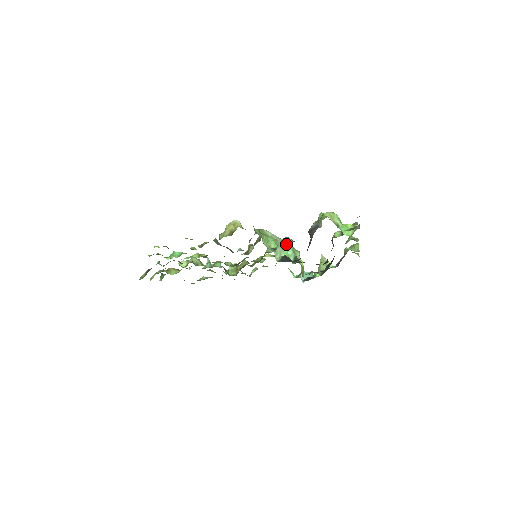
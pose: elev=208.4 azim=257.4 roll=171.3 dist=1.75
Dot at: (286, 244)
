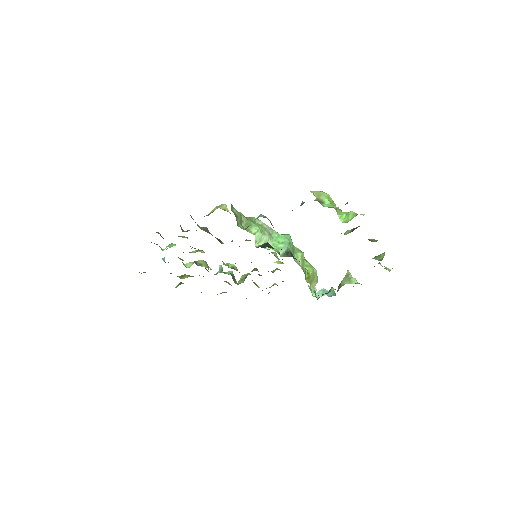
Dot at: (281, 237)
